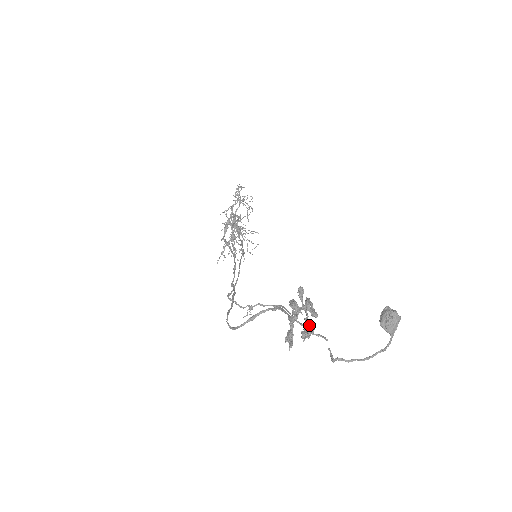
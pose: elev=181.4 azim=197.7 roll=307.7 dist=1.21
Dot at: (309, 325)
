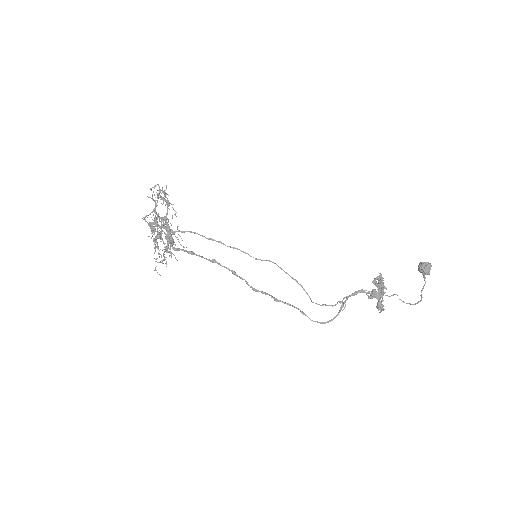
Dot at: (383, 292)
